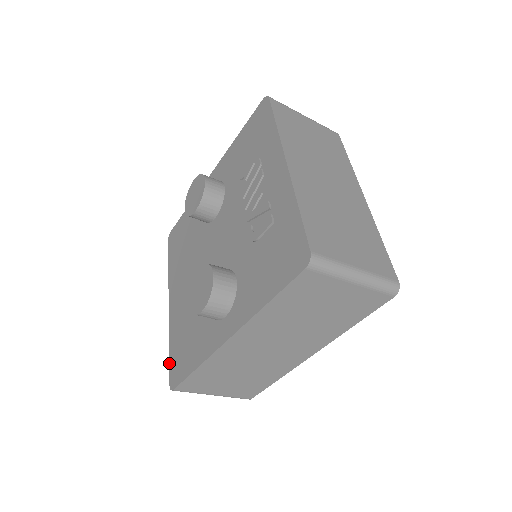
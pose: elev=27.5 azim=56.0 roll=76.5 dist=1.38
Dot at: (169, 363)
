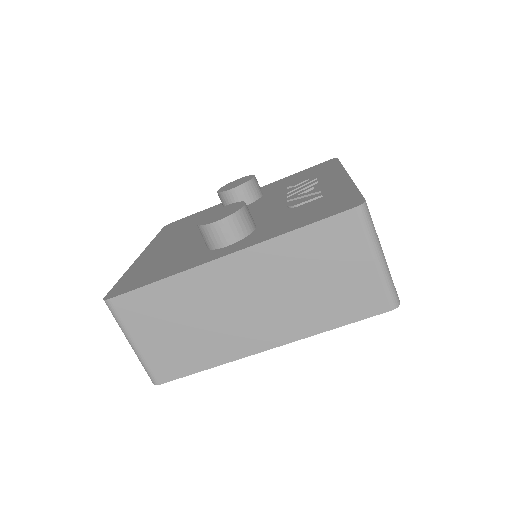
Dot at: (114, 285)
